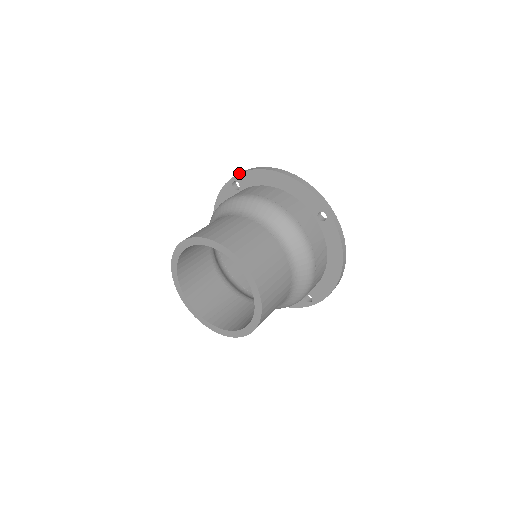
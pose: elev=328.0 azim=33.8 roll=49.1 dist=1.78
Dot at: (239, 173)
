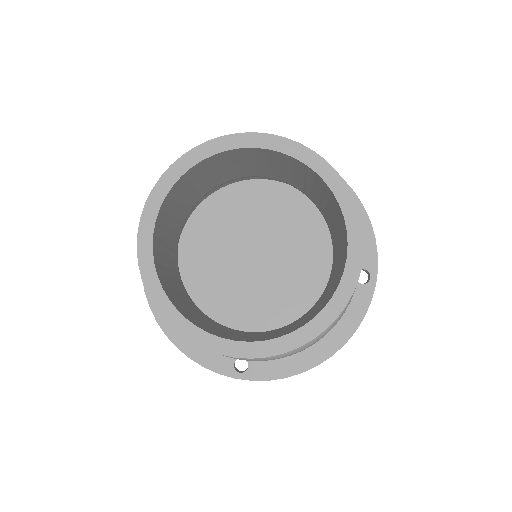
Dot at: occluded
